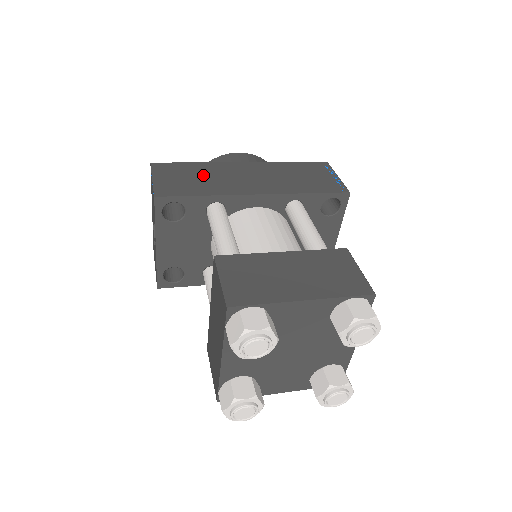
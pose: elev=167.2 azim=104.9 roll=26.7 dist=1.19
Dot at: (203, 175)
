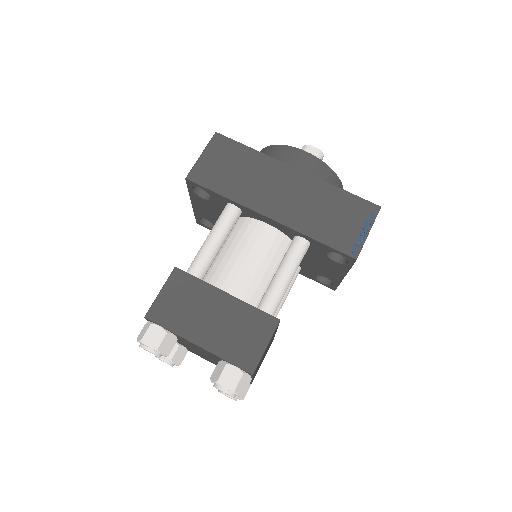
Dot at: (244, 169)
